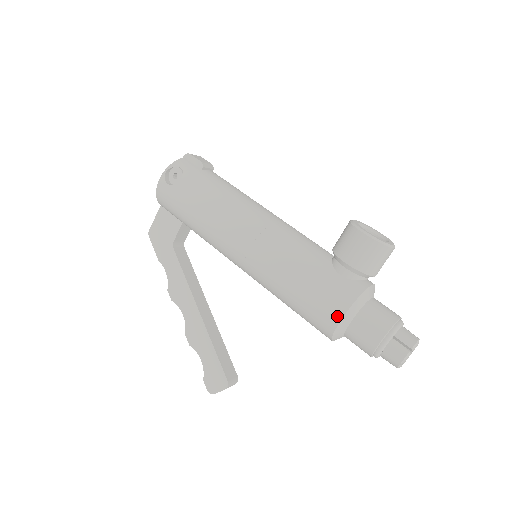
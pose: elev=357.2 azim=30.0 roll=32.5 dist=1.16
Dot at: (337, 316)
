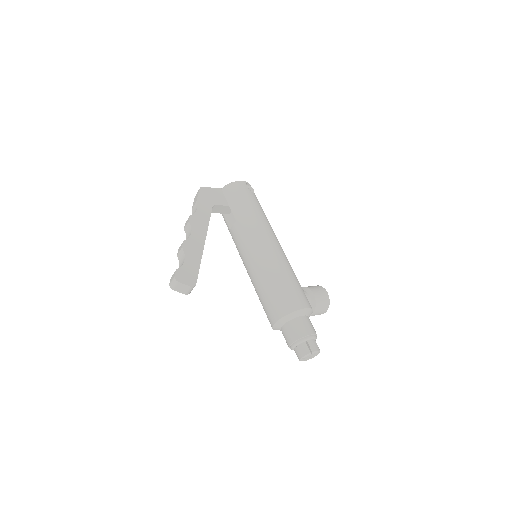
Dot at: (303, 305)
